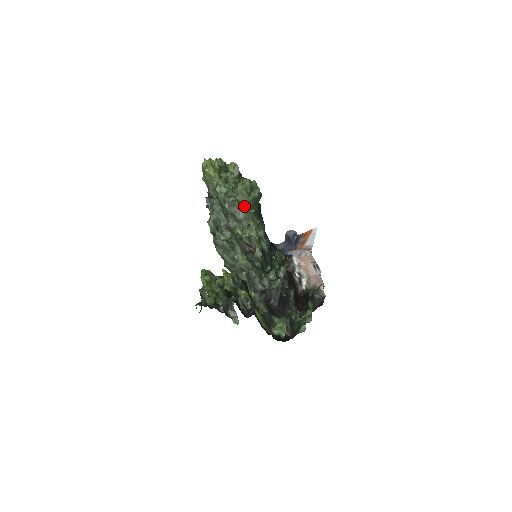
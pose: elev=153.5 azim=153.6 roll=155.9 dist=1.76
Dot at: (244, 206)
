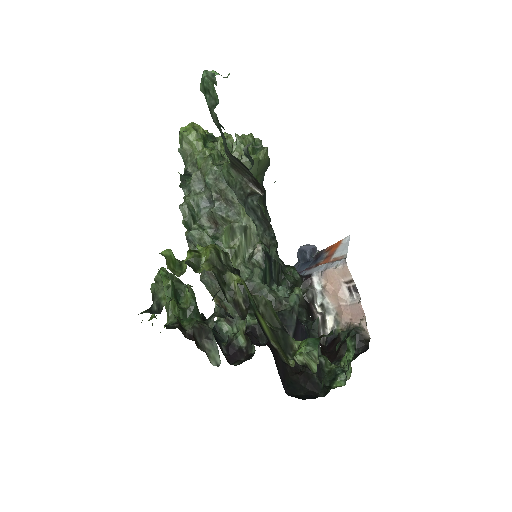
Dot at: occluded
